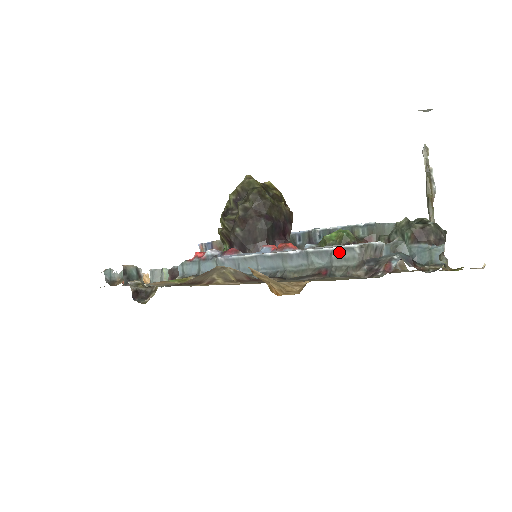
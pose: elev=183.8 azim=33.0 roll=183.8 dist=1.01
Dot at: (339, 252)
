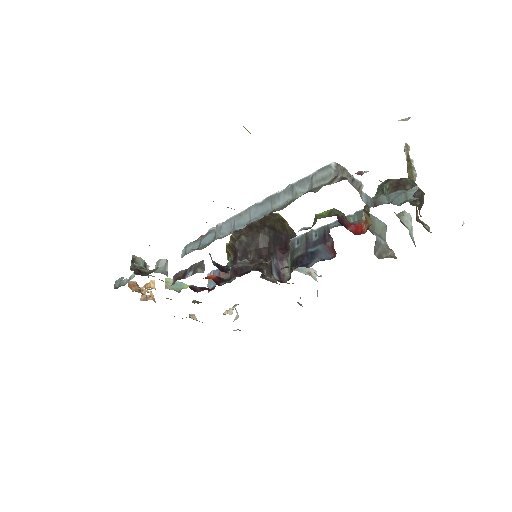
Dot at: (318, 174)
